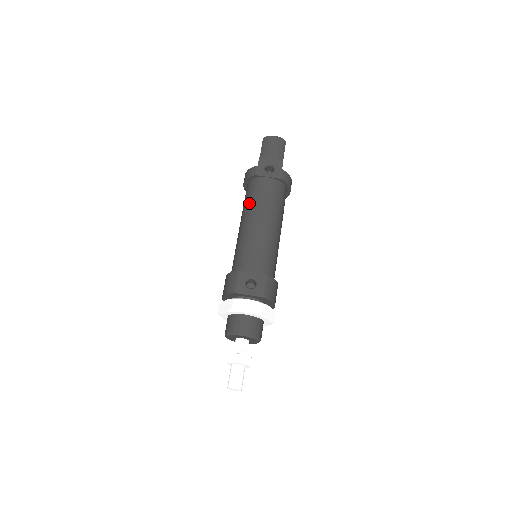
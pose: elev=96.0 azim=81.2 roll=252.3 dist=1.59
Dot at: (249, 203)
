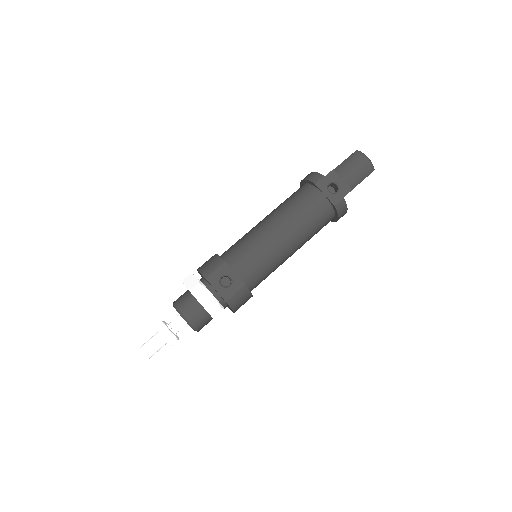
Dot at: (288, 205)
